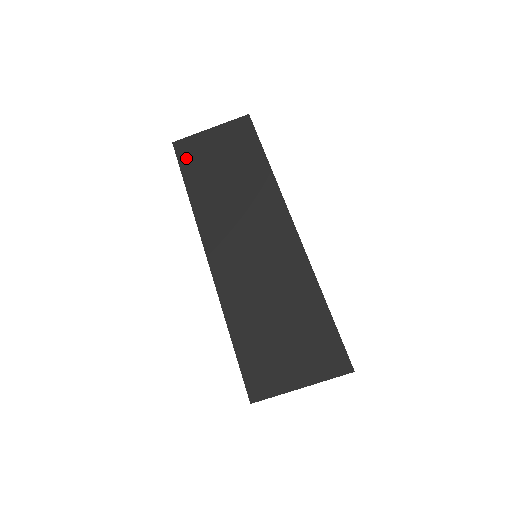
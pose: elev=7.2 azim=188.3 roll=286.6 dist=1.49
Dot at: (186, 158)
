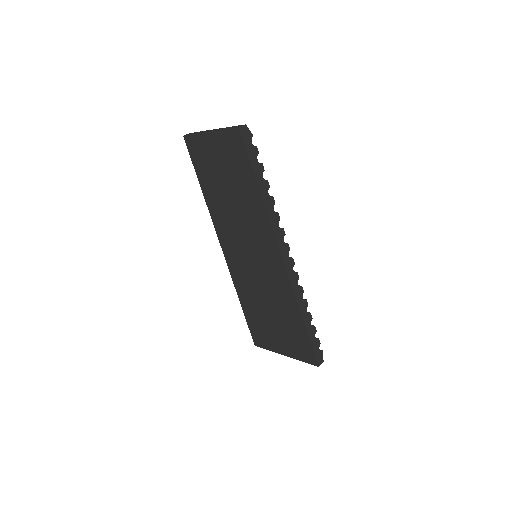
Dot at: (195, 155)
